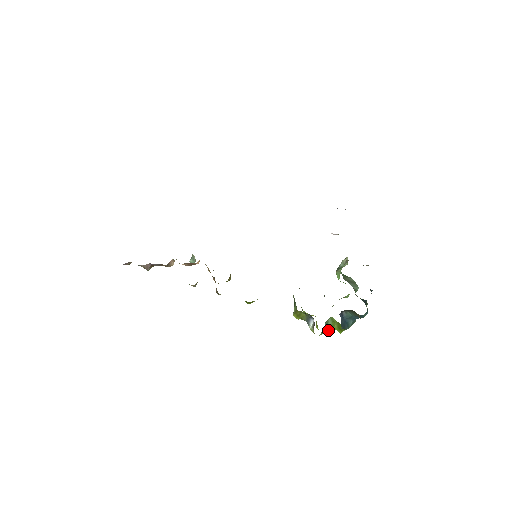
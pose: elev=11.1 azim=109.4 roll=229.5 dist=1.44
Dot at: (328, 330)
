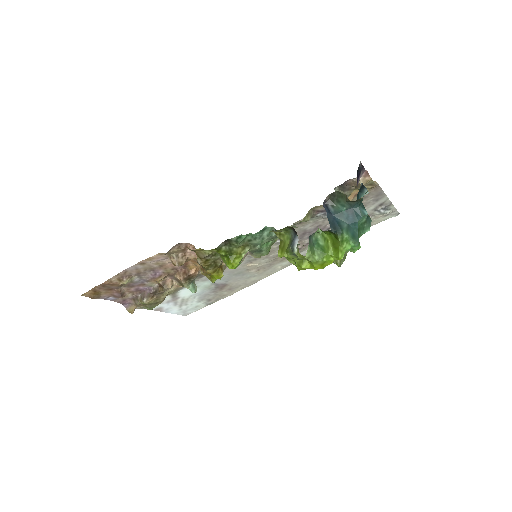
Dot at: (321, 254)
